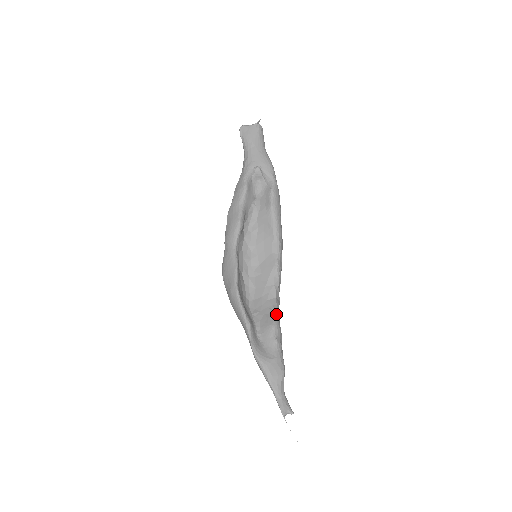
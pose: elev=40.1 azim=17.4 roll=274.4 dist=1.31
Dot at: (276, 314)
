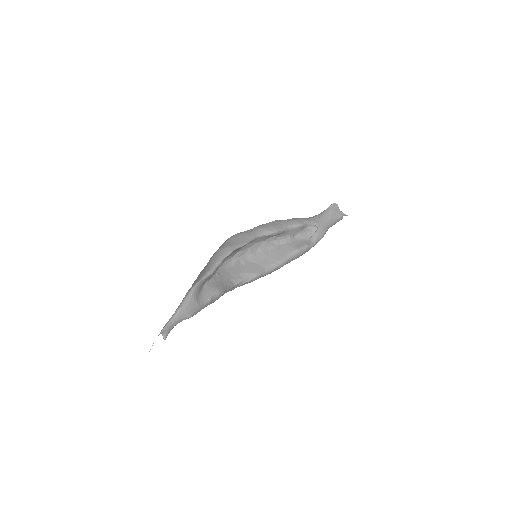
Dot at: (226, 291)
